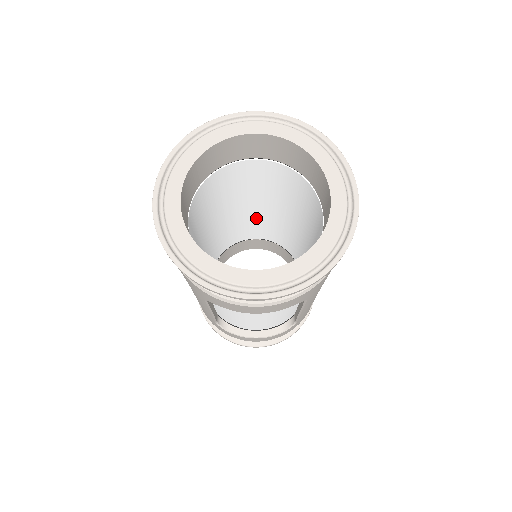
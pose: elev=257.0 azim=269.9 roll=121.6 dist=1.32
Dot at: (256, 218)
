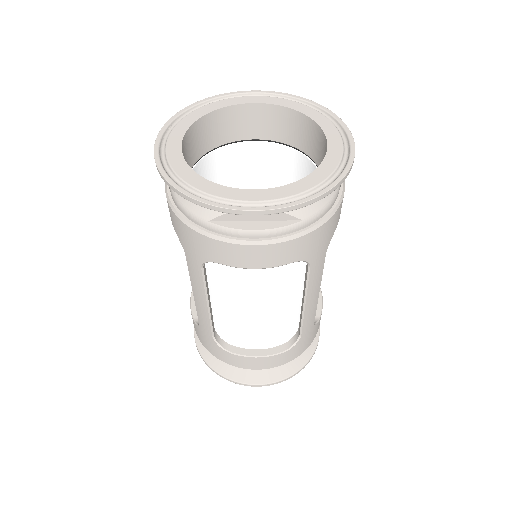
Dot at: occluded
